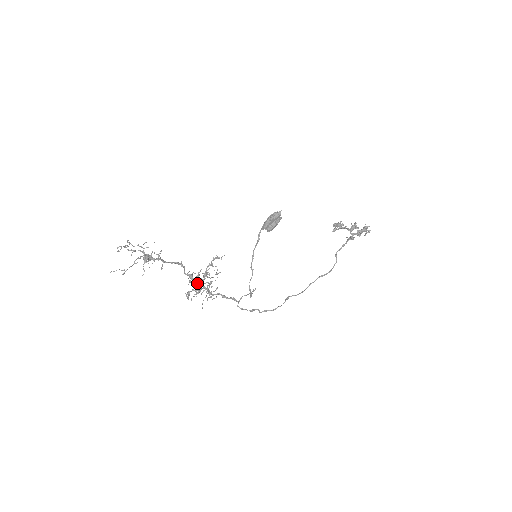
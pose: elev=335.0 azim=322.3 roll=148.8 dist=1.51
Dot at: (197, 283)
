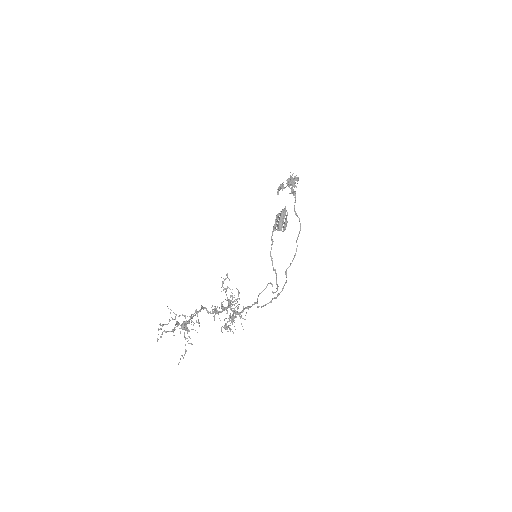
Dot at: (233, 313)
